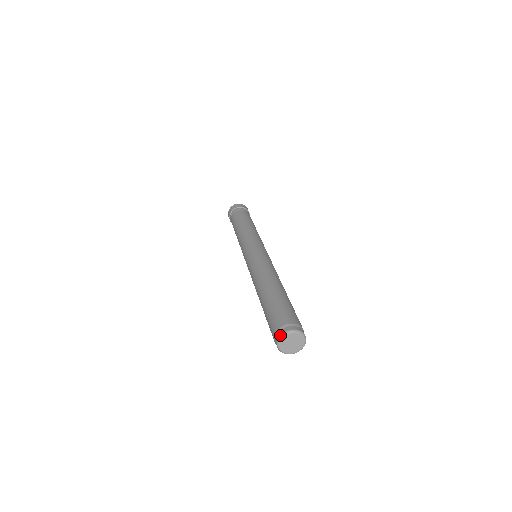
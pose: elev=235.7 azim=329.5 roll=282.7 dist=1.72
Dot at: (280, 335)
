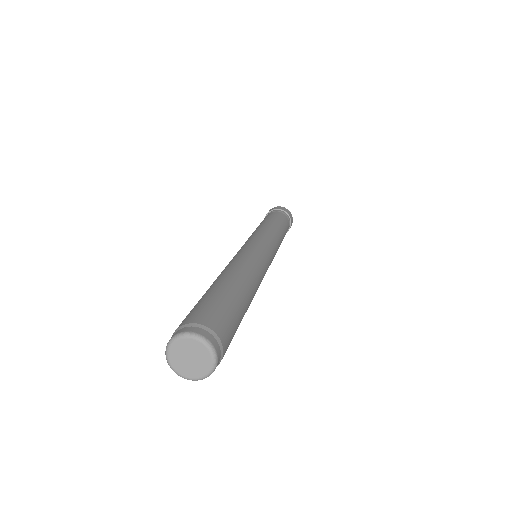
Dot at: (165, 351)
